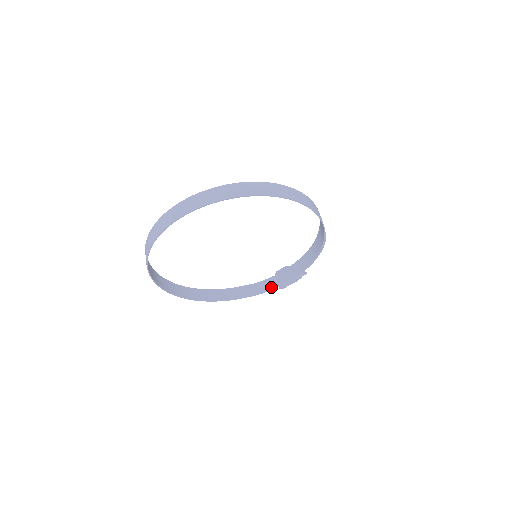
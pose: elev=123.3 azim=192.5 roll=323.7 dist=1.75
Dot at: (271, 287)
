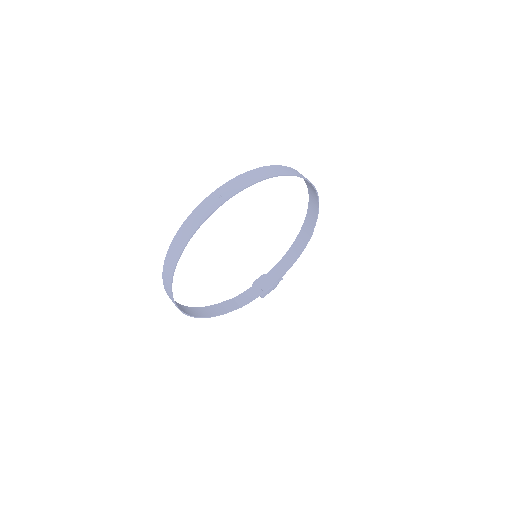
Dot at: (253, 297)
